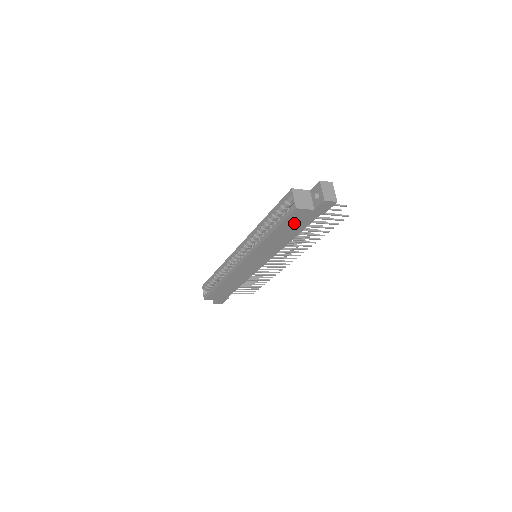
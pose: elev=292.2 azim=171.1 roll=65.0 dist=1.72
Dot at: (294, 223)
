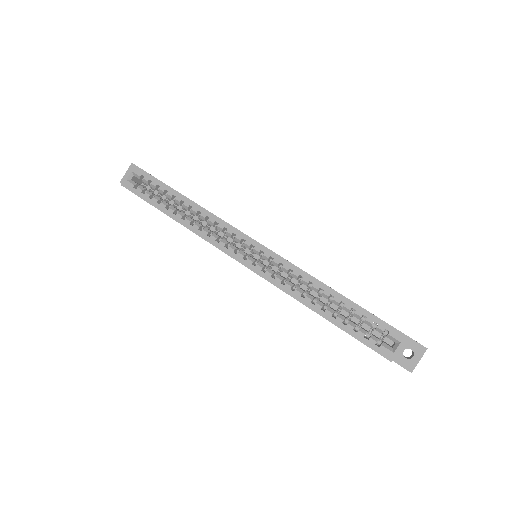
Dot at: occluded
